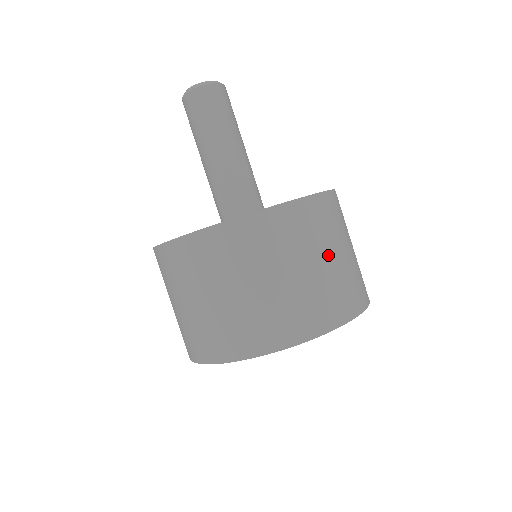
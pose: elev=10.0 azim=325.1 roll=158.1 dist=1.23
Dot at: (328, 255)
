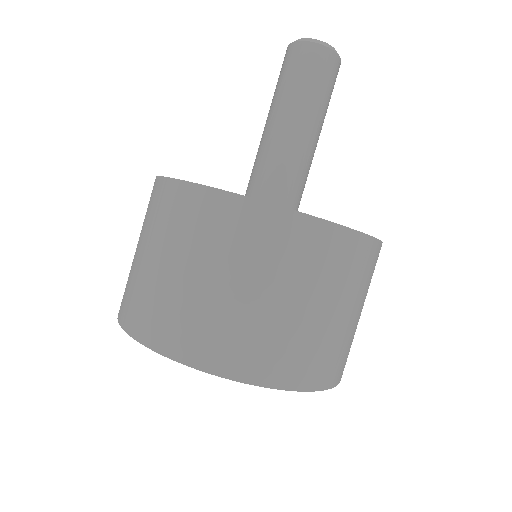
Dot at: (268, 291)
